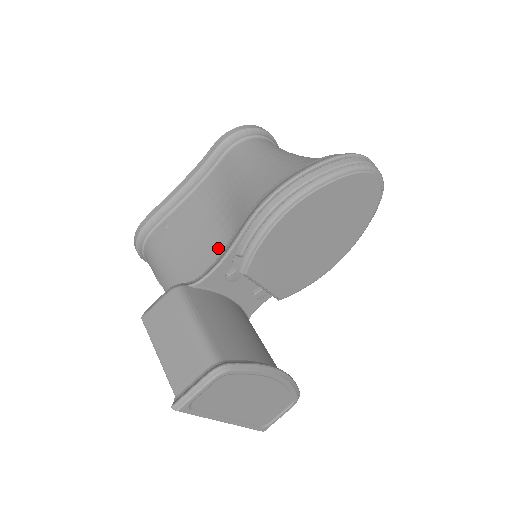
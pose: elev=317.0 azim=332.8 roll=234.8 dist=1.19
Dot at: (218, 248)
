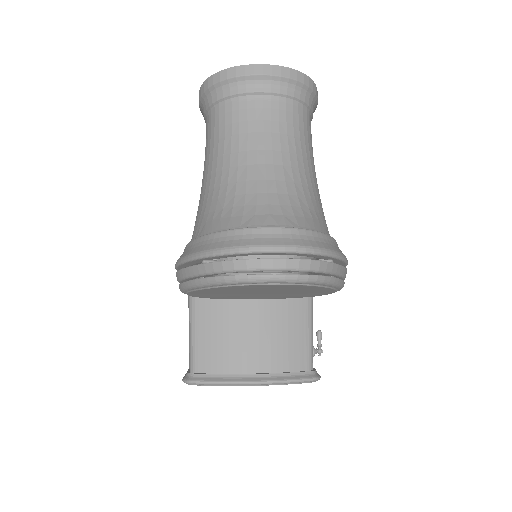
Dot at: occluded
